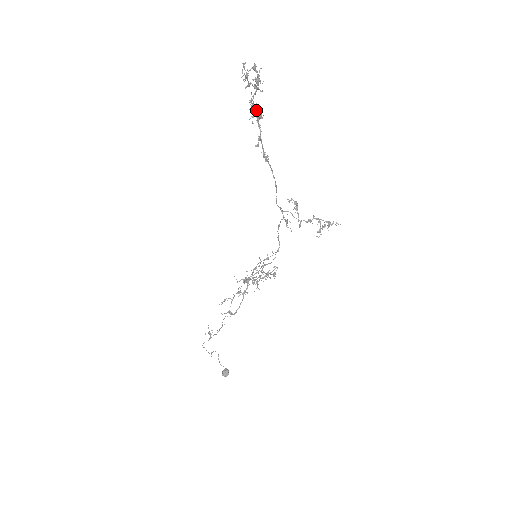
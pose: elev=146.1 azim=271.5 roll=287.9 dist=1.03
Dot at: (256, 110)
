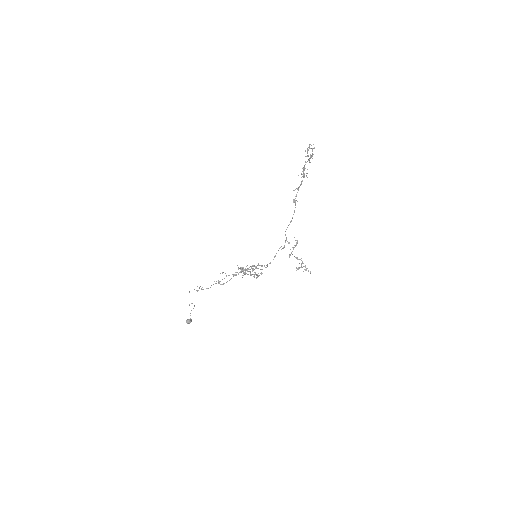
Dot at: occluded
